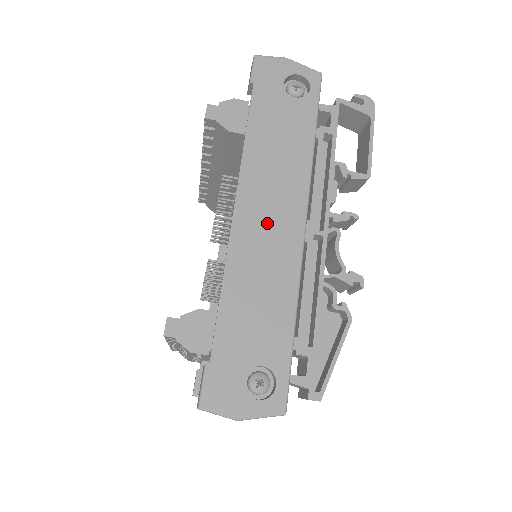
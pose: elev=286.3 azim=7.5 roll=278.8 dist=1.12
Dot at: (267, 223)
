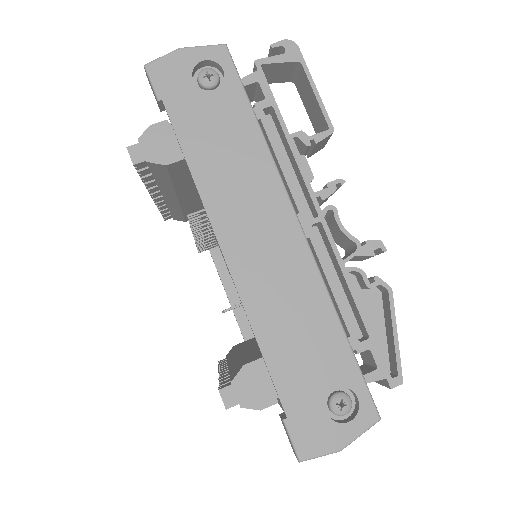
Dot at: (262, 245)
